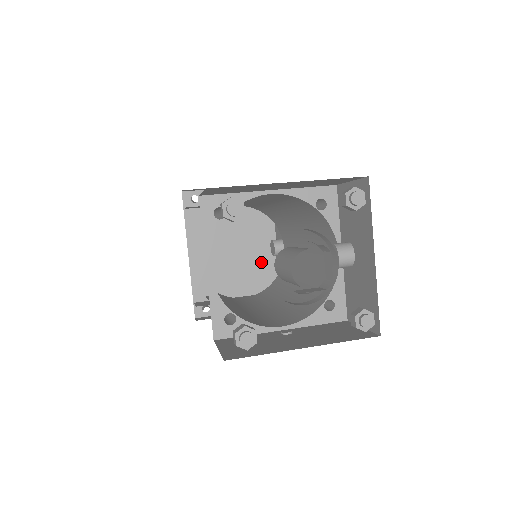
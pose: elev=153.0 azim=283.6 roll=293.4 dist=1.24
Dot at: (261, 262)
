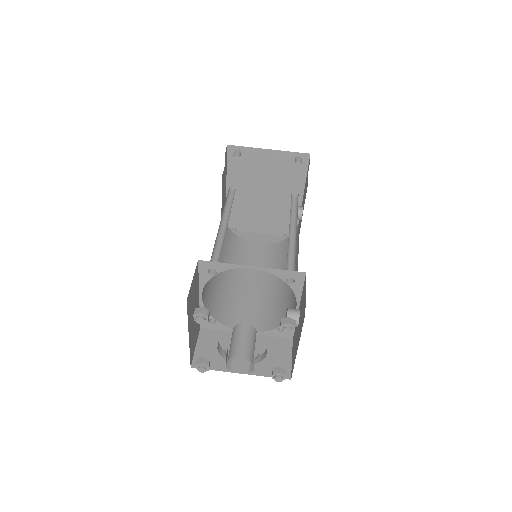
Dot at: (286, 209)
